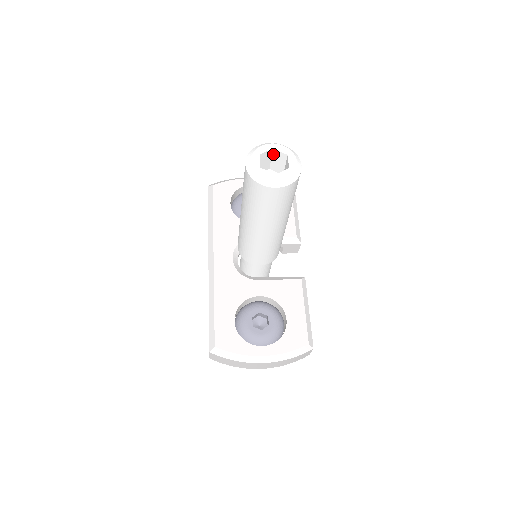
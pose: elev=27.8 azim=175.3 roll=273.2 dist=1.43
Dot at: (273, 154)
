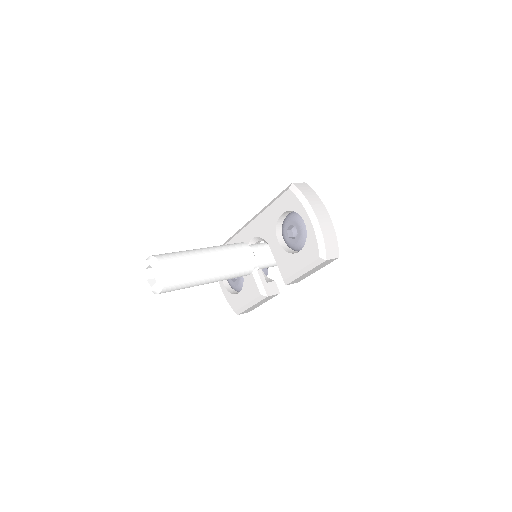
Dot at: occluded
